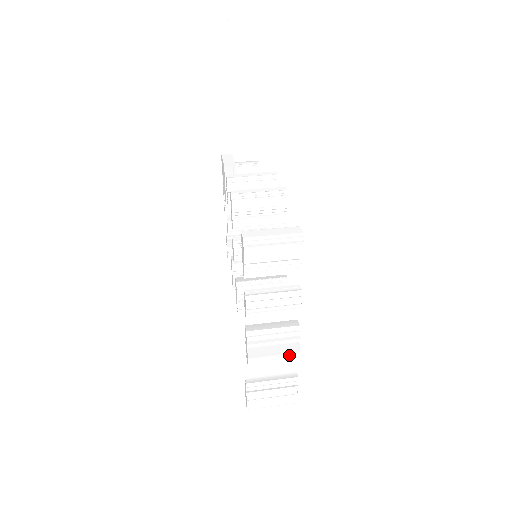
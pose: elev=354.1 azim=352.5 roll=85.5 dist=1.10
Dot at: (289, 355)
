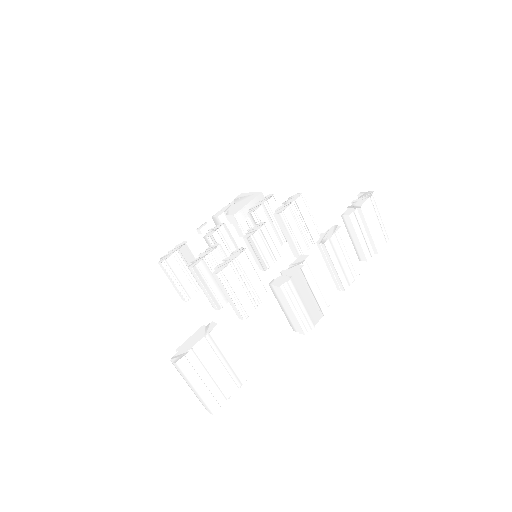
Dot at: (308, 319)
